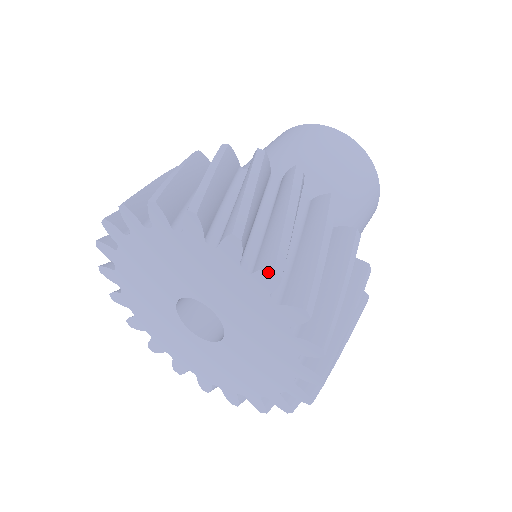
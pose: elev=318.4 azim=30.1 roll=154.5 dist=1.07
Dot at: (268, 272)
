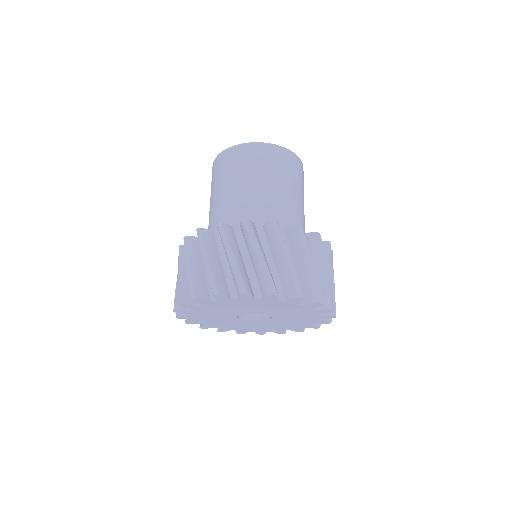
Dot at: (270, 296)
